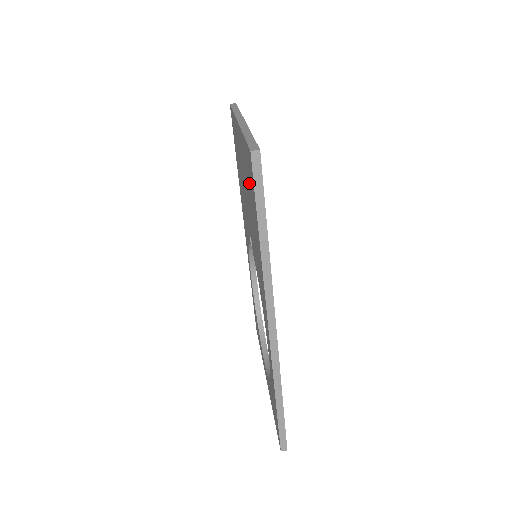
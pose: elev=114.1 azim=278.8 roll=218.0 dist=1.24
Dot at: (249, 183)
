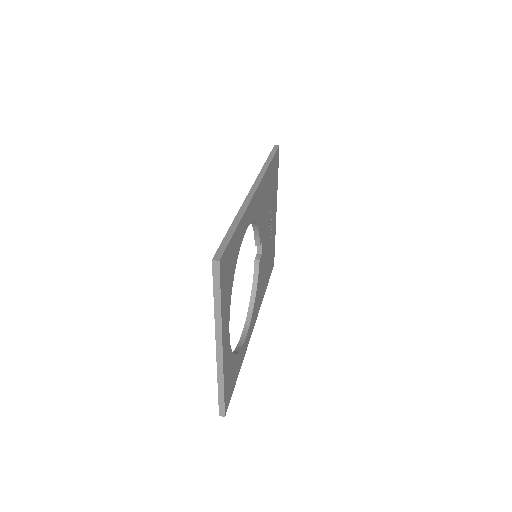
Dot at: occluded
